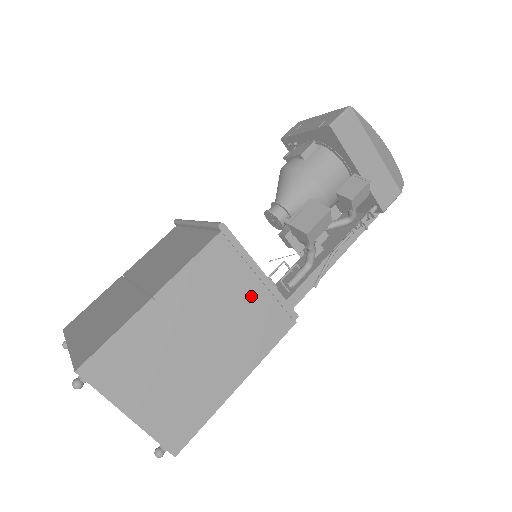
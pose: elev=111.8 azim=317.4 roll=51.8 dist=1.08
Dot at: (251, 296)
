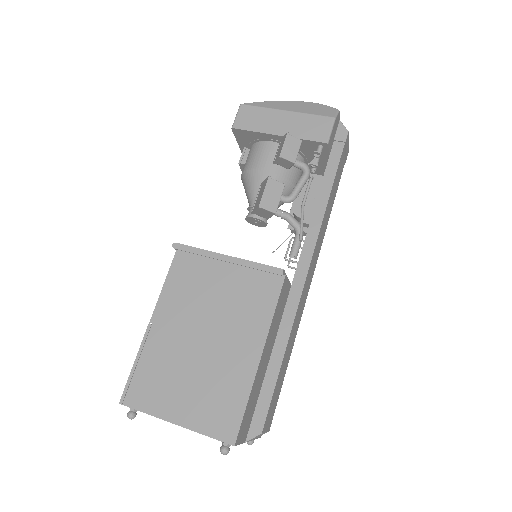
Dot at: (228, 279)
